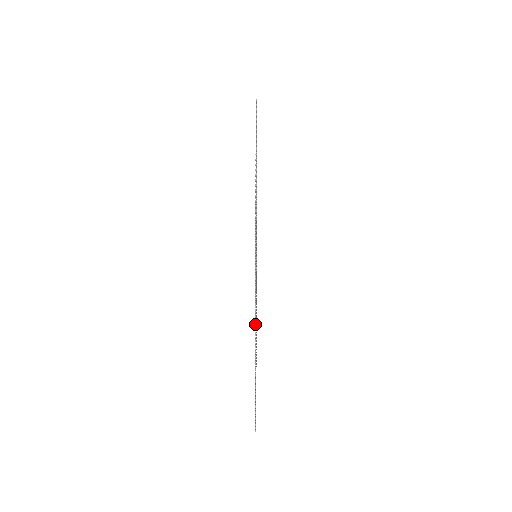
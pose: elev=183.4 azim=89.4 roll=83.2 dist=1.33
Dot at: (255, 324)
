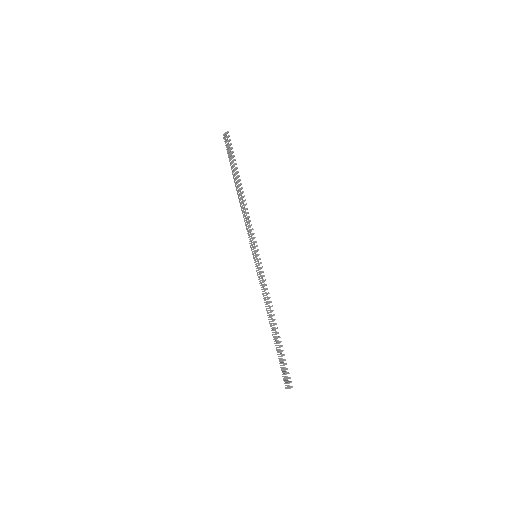
Dot at: (270, 308)
